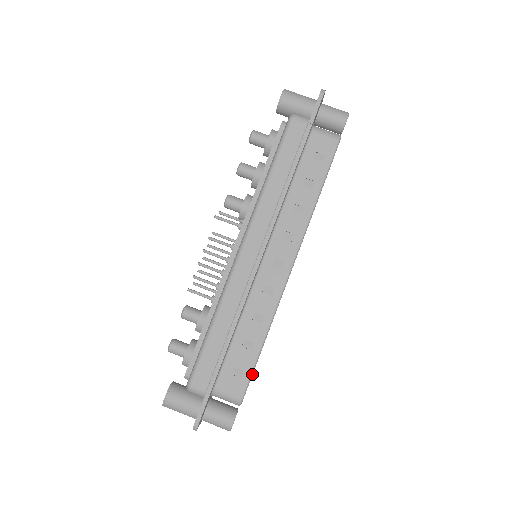
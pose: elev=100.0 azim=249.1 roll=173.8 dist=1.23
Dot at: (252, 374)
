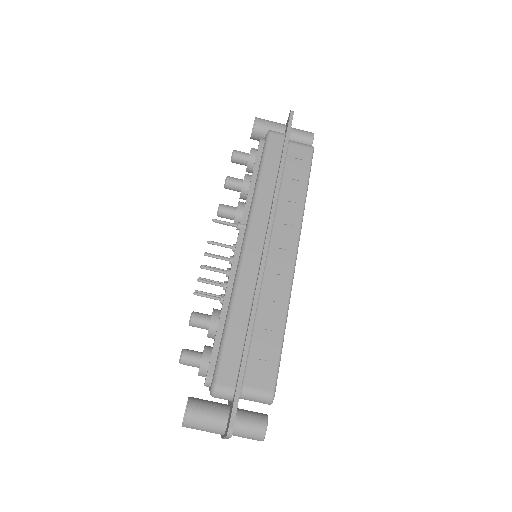
Dot at: (279, 364)
